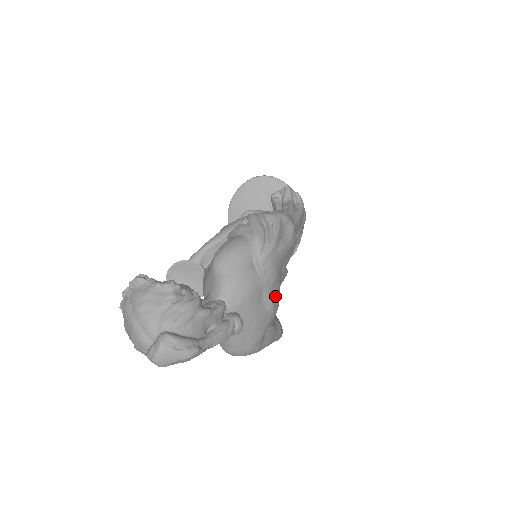
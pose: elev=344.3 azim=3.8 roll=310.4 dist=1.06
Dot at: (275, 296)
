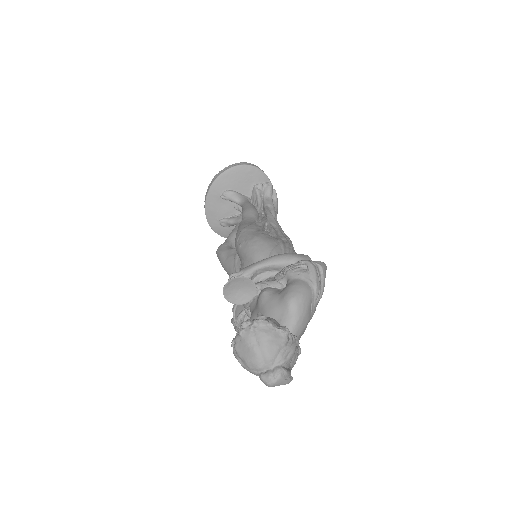
Dot at: occluded
